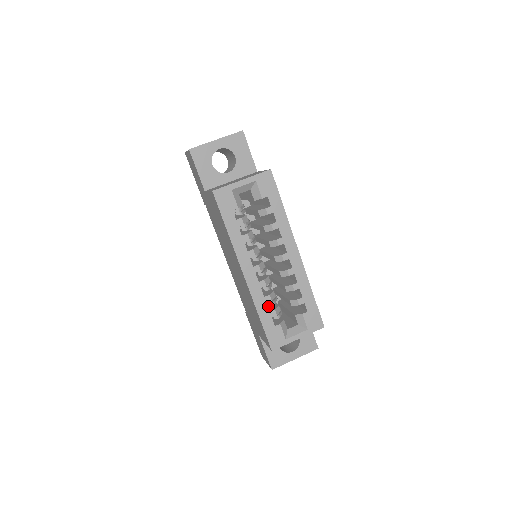
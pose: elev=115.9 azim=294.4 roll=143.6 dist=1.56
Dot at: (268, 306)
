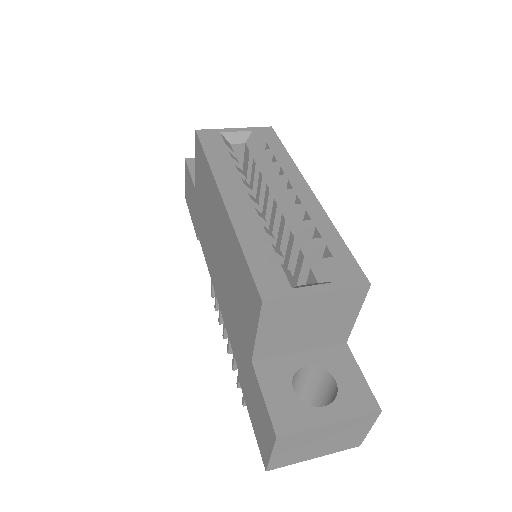
Dot at: occluded
